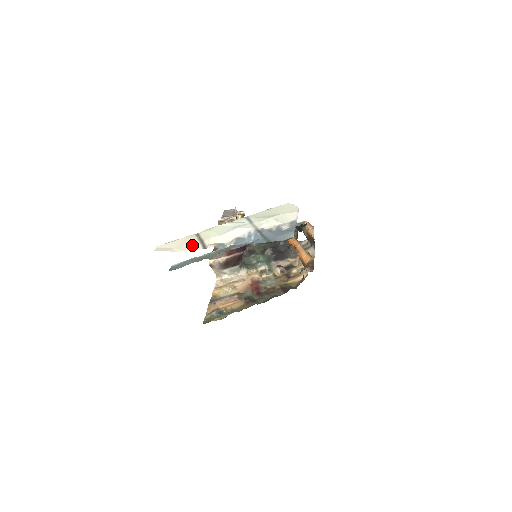
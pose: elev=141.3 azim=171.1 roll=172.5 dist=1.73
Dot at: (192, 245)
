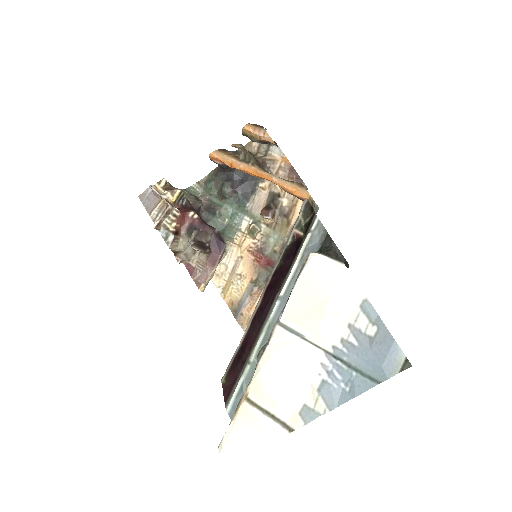
Dot at: (266, 431)
